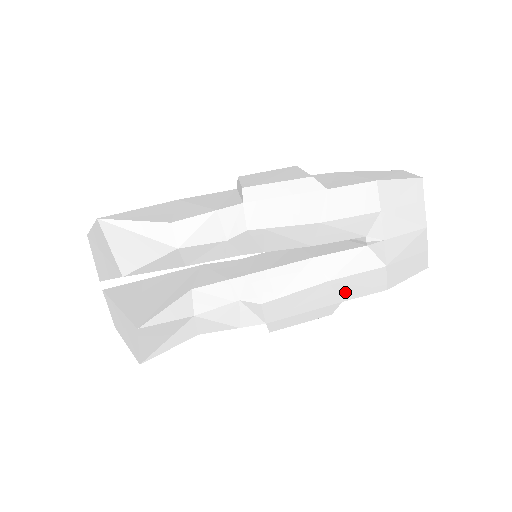
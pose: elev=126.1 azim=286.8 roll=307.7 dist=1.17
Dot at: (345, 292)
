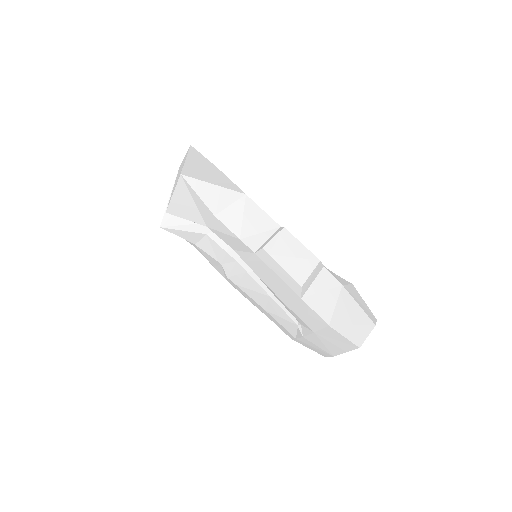
Dot at: (271, 318)
